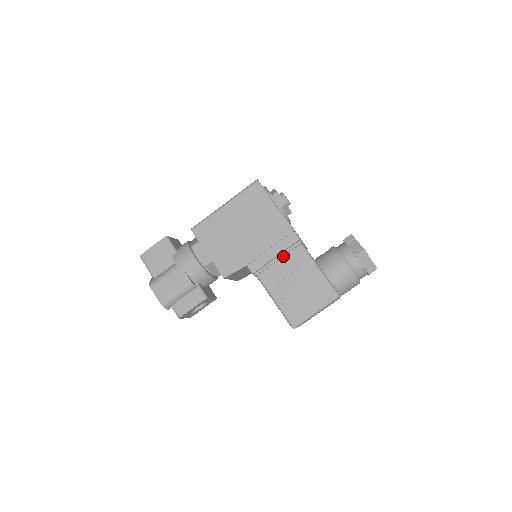
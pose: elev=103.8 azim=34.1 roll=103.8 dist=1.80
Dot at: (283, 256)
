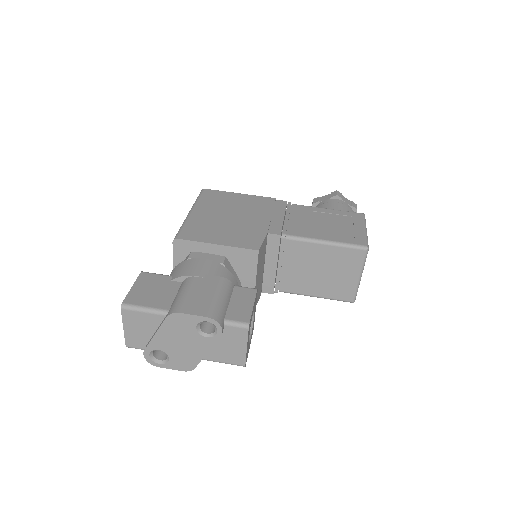
Dot at: (289, 216)
